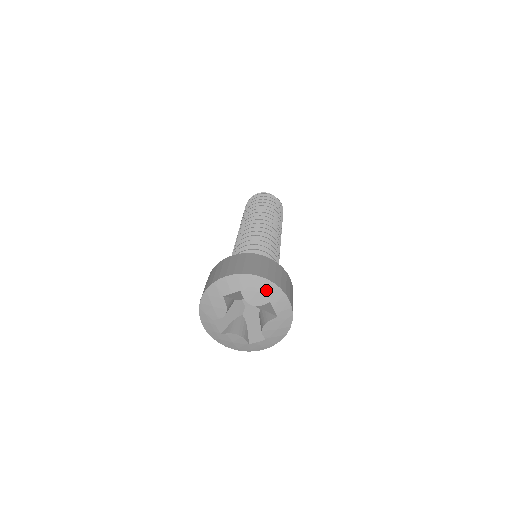
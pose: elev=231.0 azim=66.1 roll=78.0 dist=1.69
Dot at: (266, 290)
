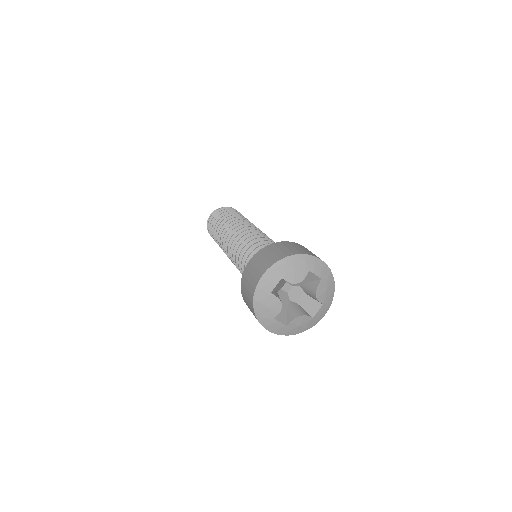
Dot at: (300, 264)
